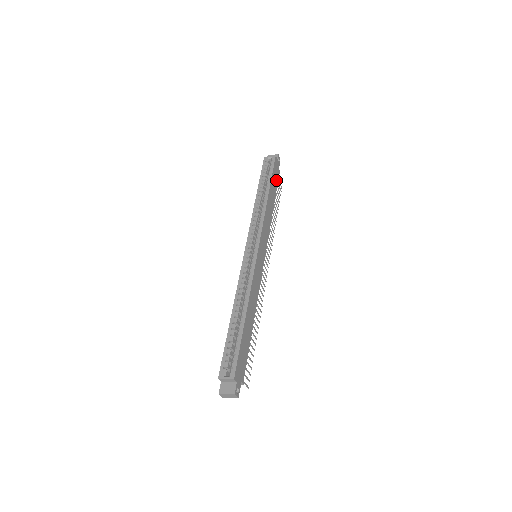
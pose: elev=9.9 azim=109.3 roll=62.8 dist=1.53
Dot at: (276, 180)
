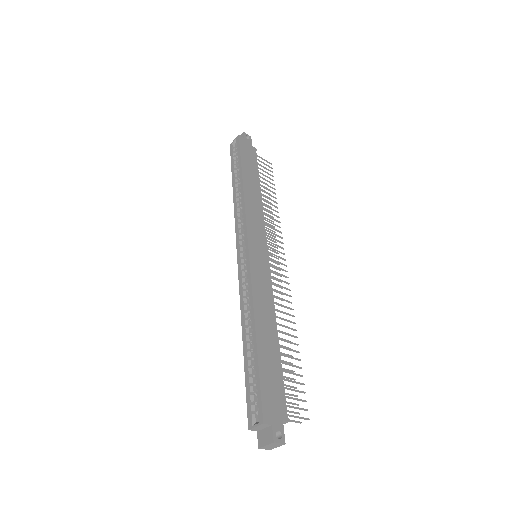
Dot at: (252, 160)
